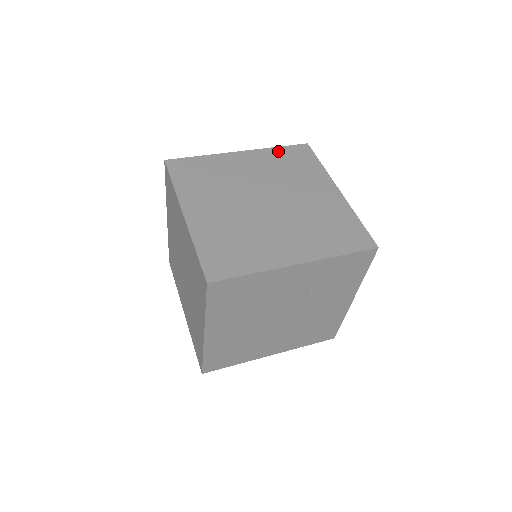
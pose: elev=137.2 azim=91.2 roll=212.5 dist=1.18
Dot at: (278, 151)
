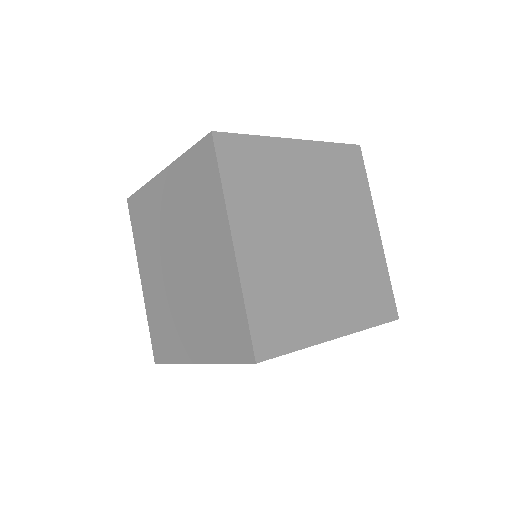
Dot at: occluded
